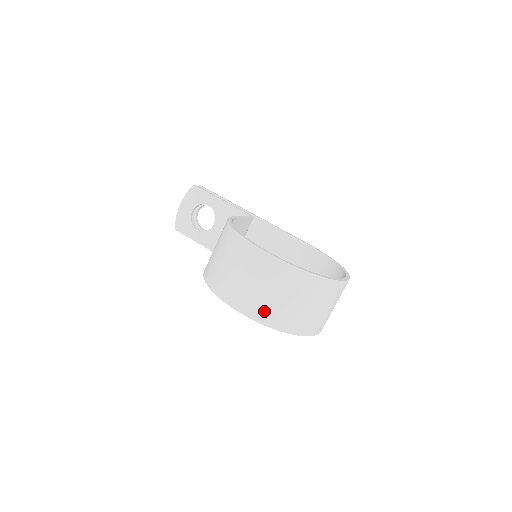
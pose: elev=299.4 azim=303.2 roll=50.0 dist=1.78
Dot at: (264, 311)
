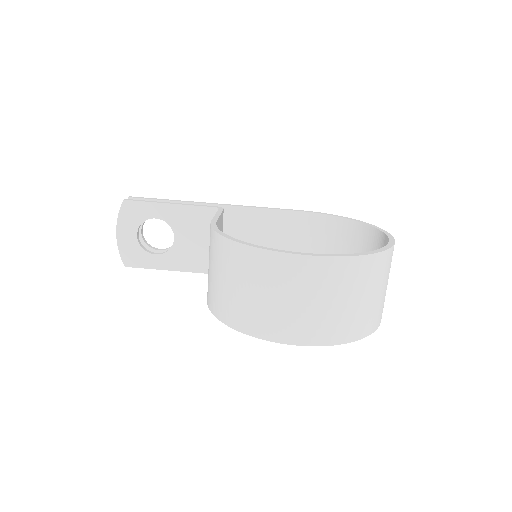
Dot at: (330, 329)
